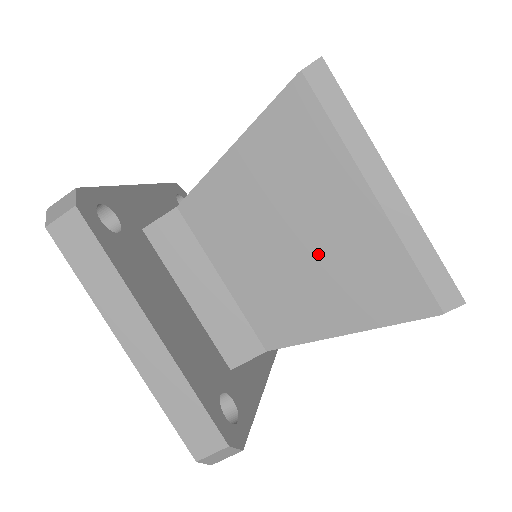
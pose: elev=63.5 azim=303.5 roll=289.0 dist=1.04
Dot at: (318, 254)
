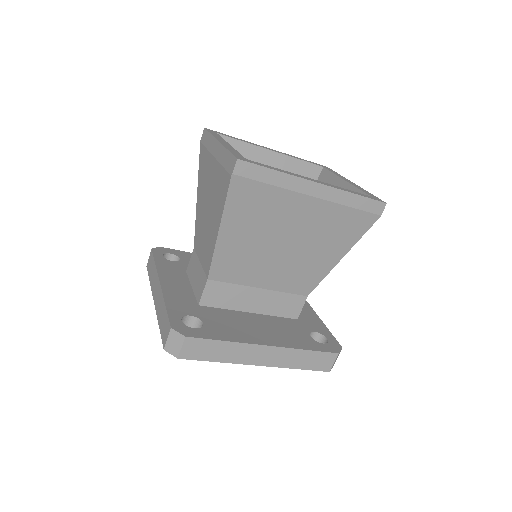
Dot at: (303, 240)
